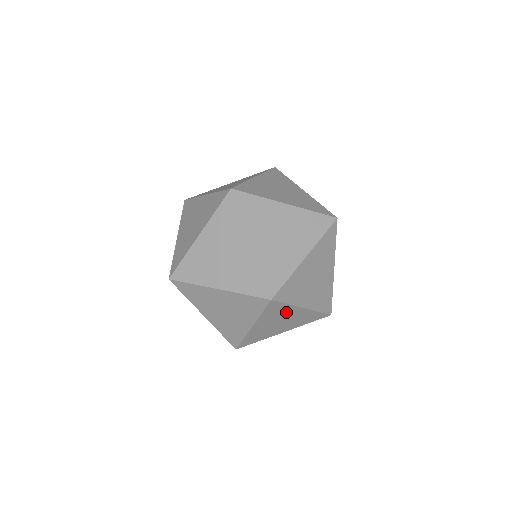
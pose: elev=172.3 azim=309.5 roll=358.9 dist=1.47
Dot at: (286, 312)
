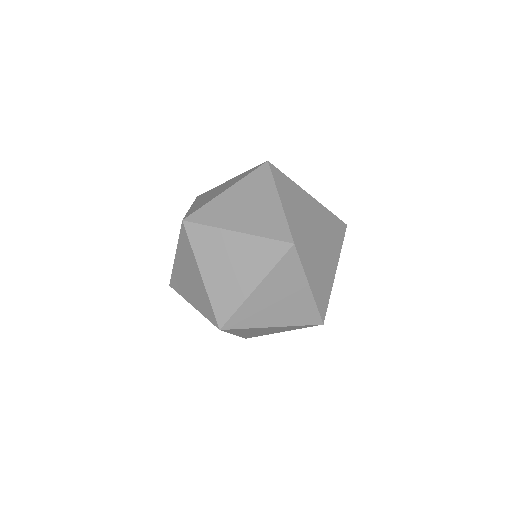
Dot at: (220, 242)
